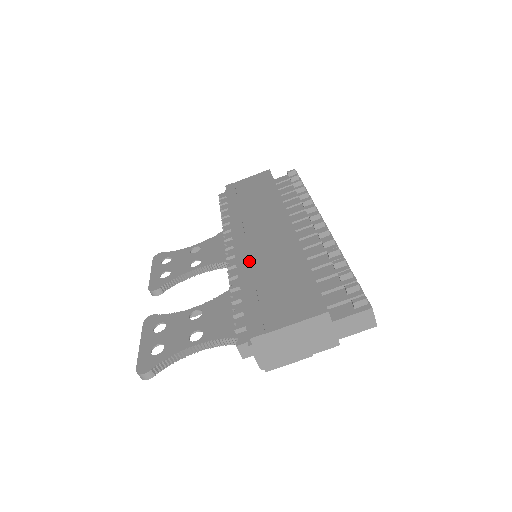
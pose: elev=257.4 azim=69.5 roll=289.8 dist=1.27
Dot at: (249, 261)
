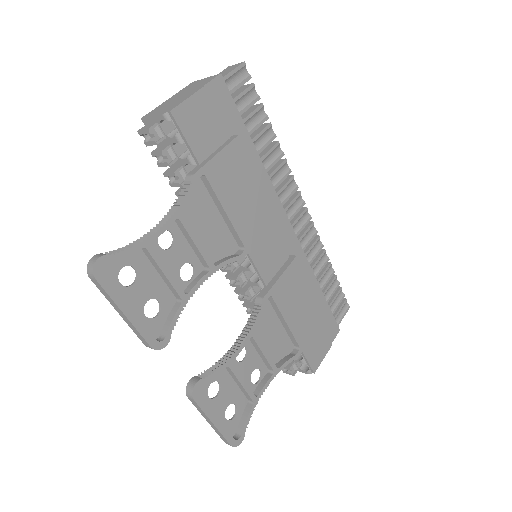
Dot at: occluded
